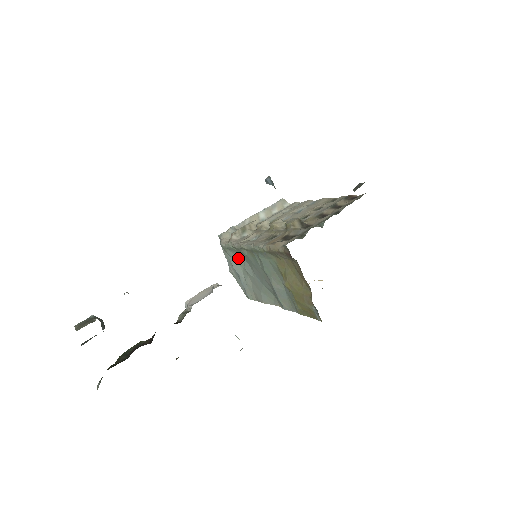
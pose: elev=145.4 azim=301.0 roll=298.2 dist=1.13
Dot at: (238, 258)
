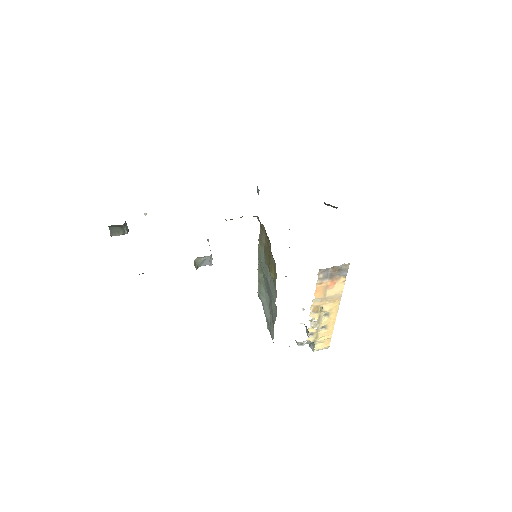
Dot at: (266, 300)
